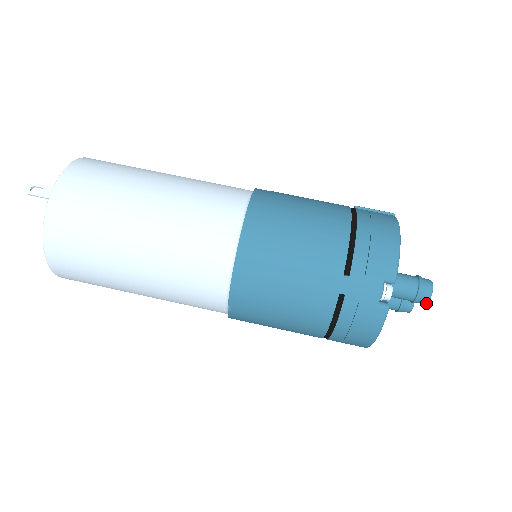
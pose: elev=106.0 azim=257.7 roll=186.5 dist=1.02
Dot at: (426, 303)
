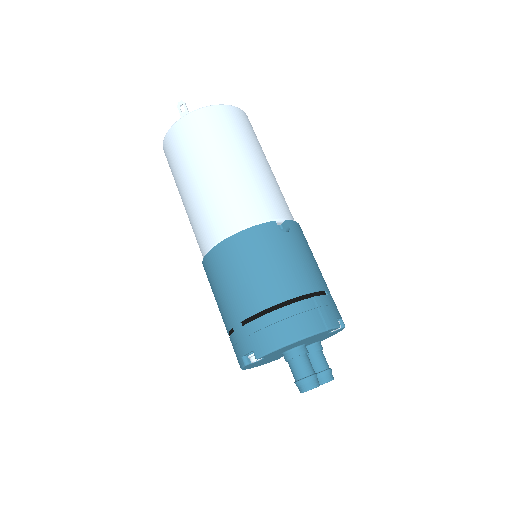
Dot at: occluded
